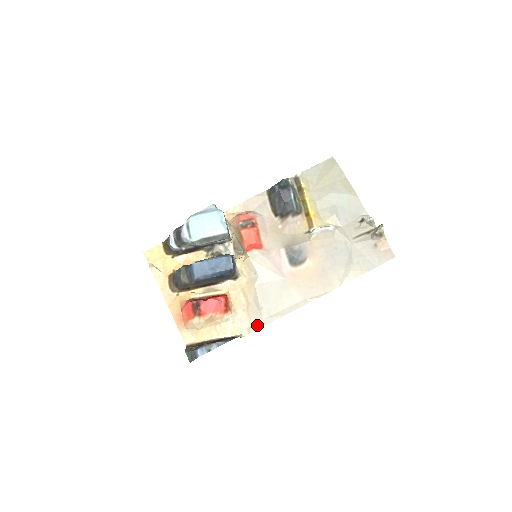
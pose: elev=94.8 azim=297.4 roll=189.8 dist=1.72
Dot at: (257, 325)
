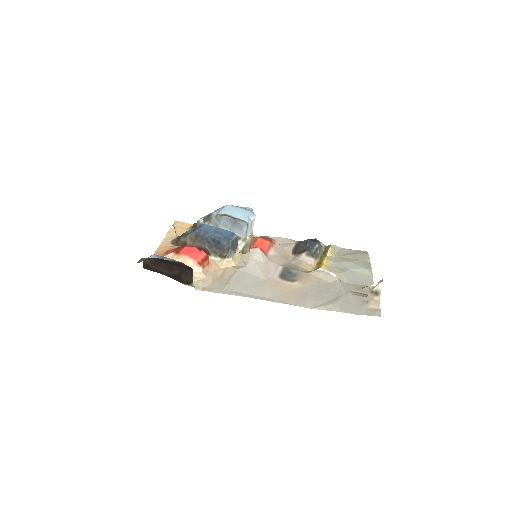
Dot at: (215, 290)
